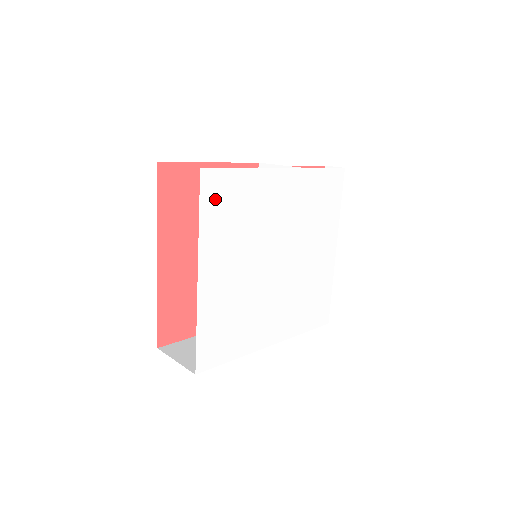
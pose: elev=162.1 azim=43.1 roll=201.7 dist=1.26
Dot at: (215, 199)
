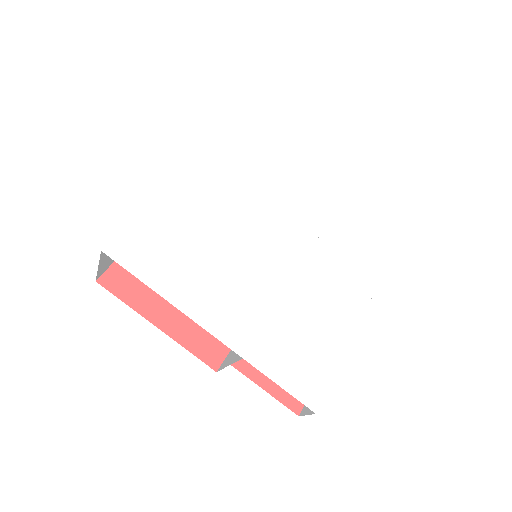
Dot at: (236, 140)
